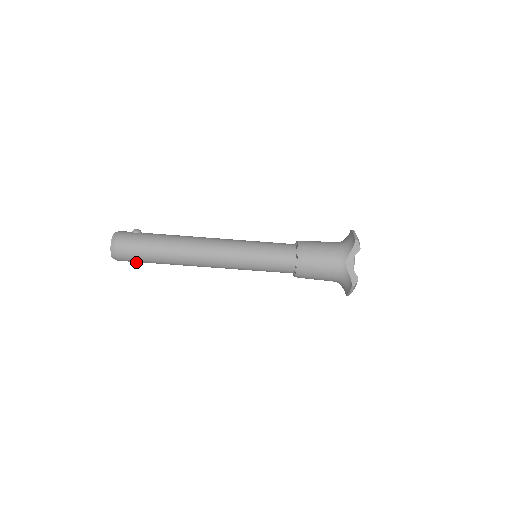
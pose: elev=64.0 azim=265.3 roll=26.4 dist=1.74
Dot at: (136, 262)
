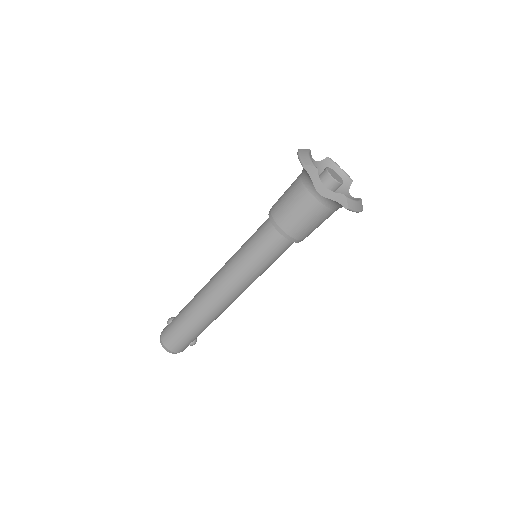
Dot at: (192, 342)
